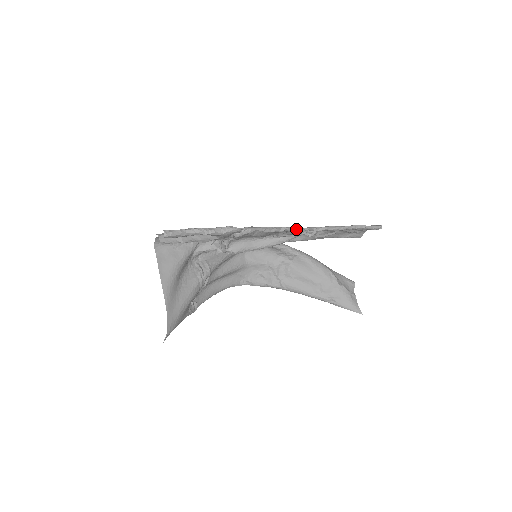
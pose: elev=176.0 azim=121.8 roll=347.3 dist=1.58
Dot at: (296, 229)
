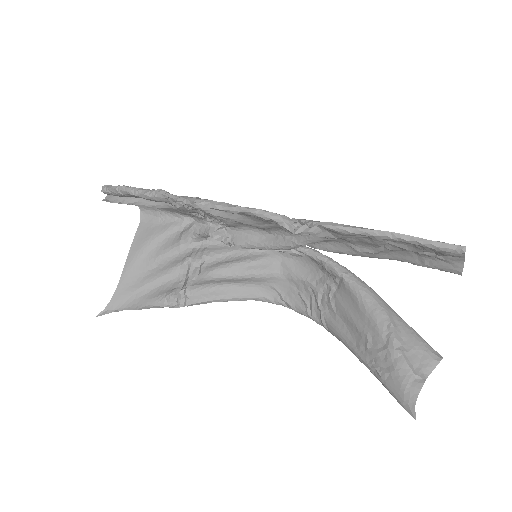
Dot at: (264, 214)
